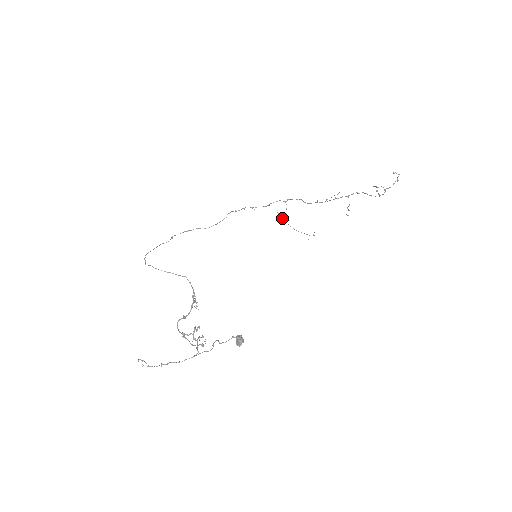
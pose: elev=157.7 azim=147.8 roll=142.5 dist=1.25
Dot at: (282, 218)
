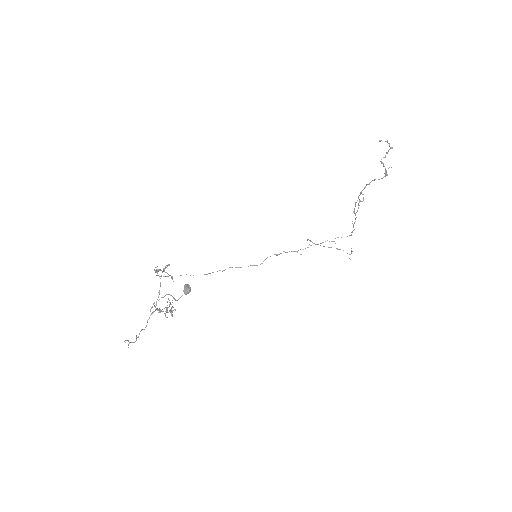
Dot at: (310, 241)
